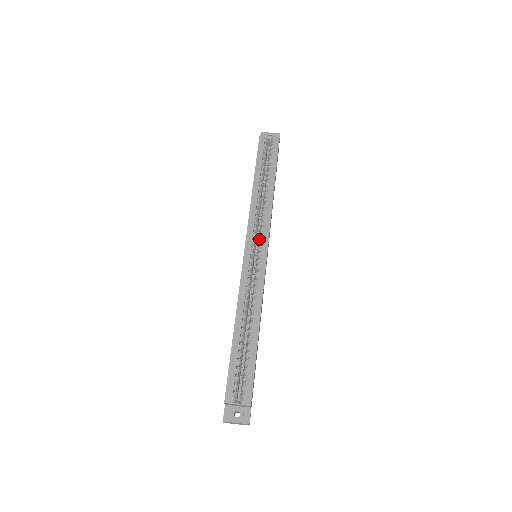
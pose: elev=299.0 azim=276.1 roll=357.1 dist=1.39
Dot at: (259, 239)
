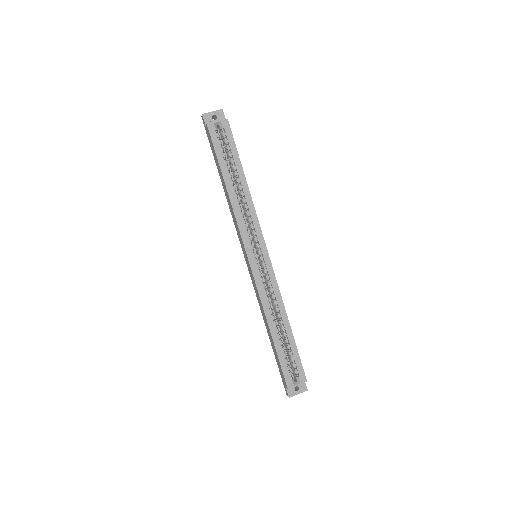
Dot at: (254, 241)
